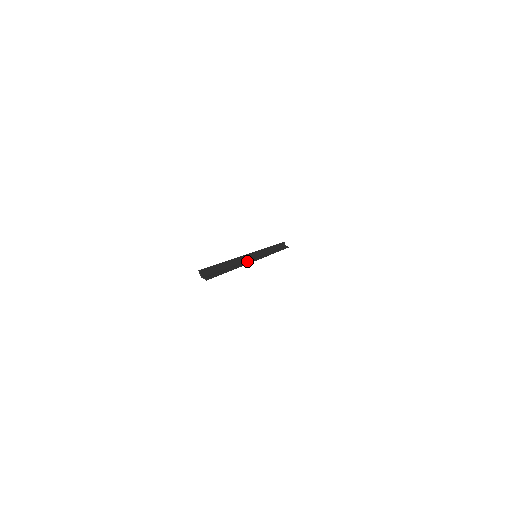
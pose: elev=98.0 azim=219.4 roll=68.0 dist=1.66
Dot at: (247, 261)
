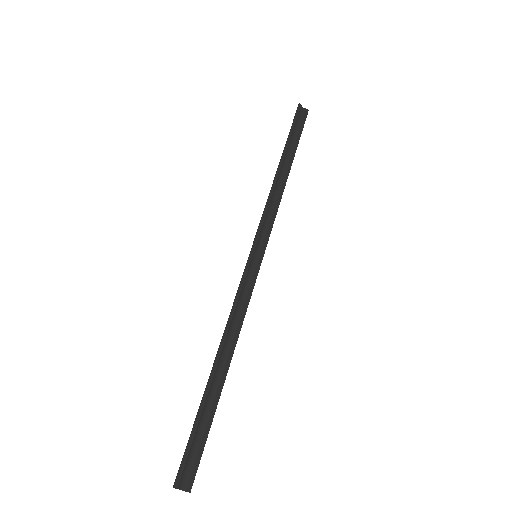
Dot at: (243, 307)
